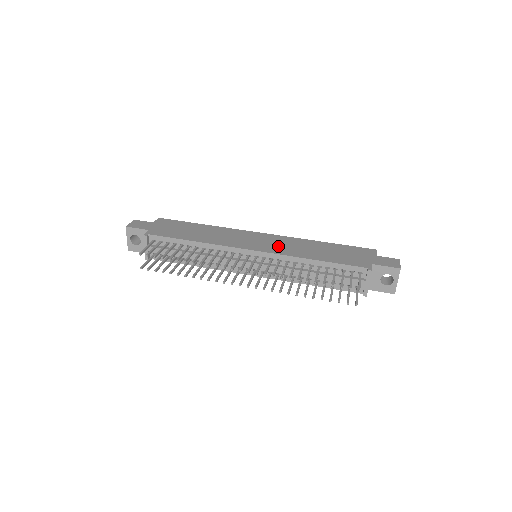
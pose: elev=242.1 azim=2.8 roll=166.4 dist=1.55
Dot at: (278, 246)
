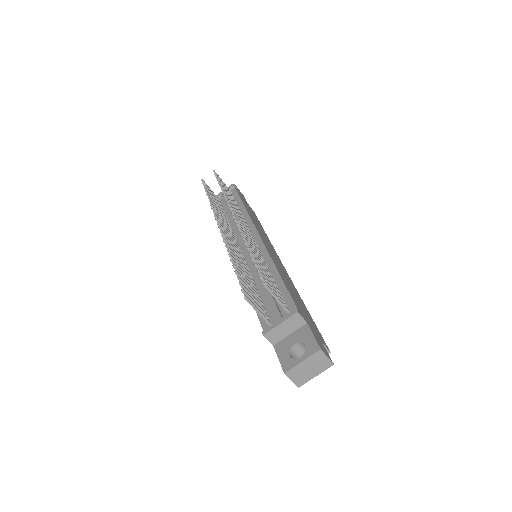
Dot at: (276, 260)
